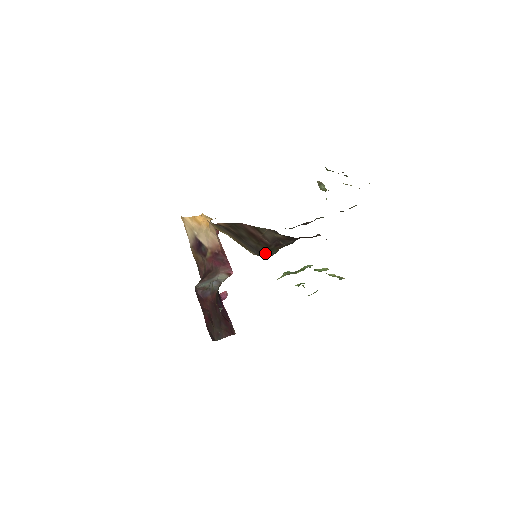
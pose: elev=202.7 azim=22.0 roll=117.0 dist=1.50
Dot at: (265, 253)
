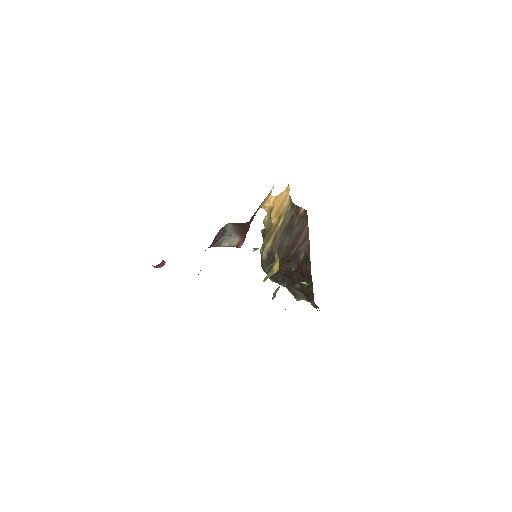
Dot at: occluded
